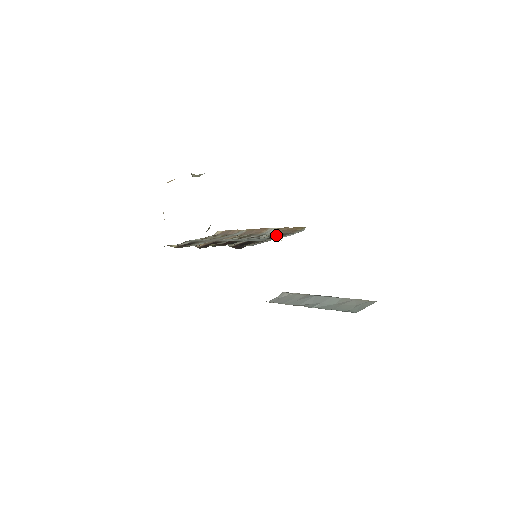
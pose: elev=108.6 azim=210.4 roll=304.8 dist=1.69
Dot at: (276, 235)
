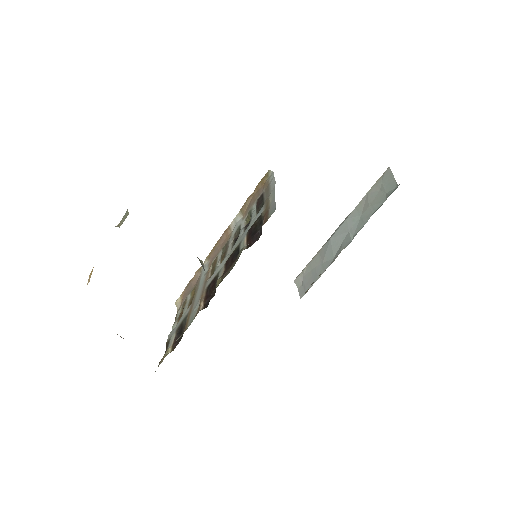
Dot at: (258, 203)
